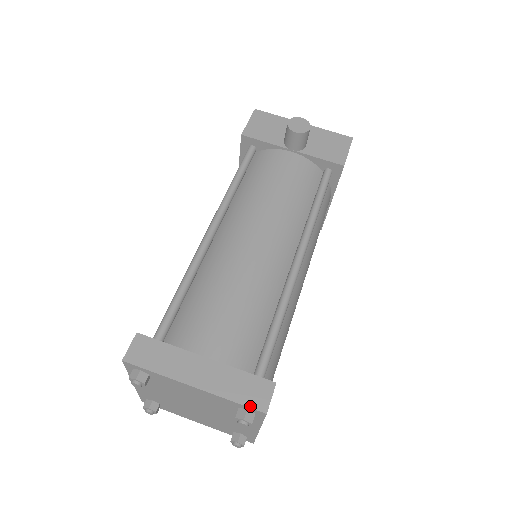
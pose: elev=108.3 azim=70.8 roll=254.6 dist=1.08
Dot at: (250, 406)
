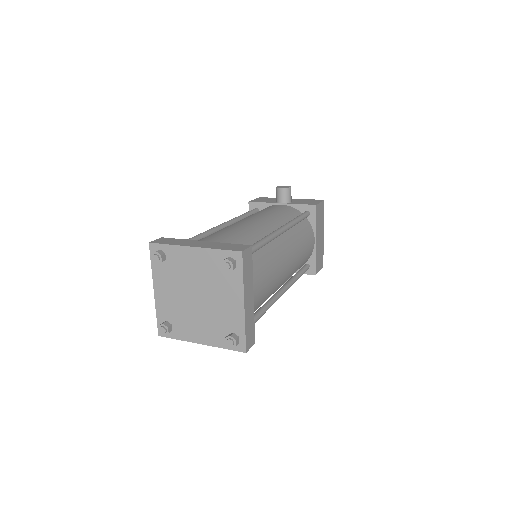
Dot at: (231, 250)
